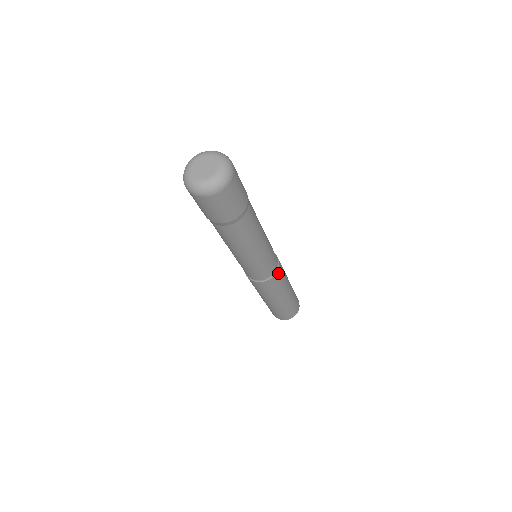
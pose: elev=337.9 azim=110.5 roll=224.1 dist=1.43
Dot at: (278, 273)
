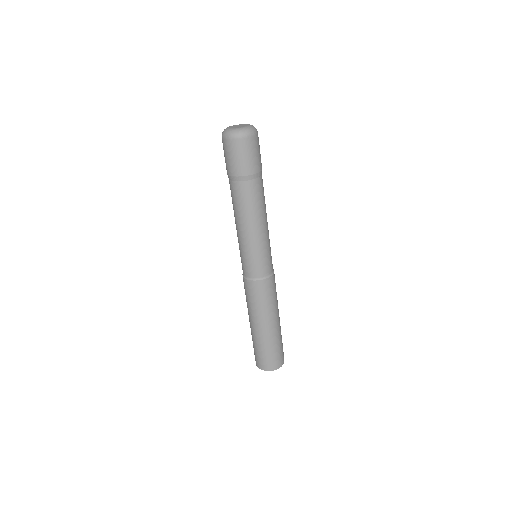
Dot at: (273, 279)
